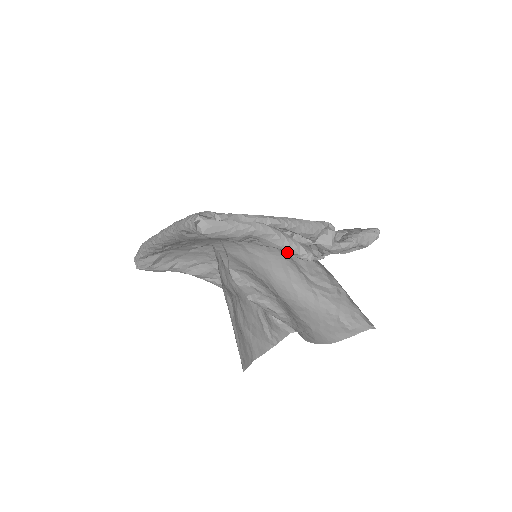
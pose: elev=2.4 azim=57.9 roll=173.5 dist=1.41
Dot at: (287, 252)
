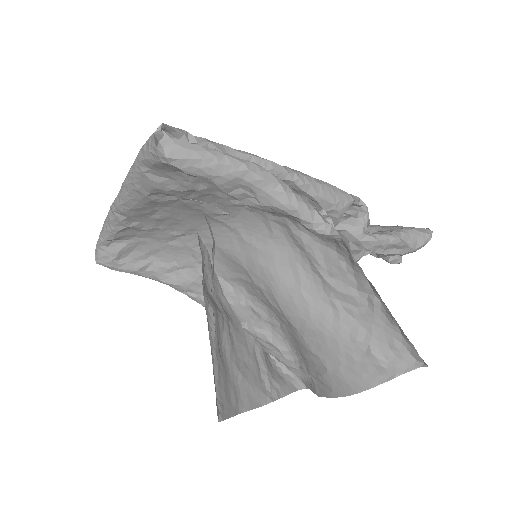
Dot at: (297, 236)
